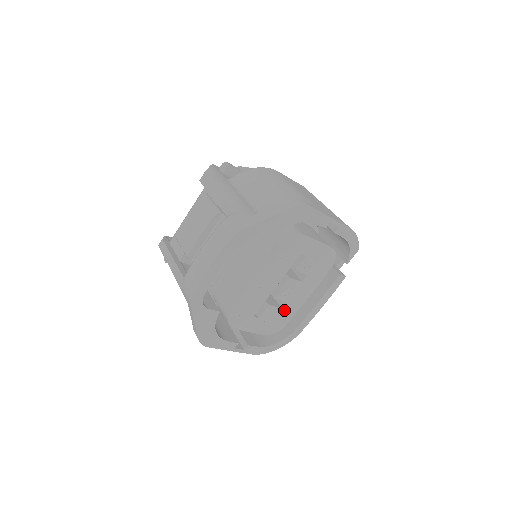
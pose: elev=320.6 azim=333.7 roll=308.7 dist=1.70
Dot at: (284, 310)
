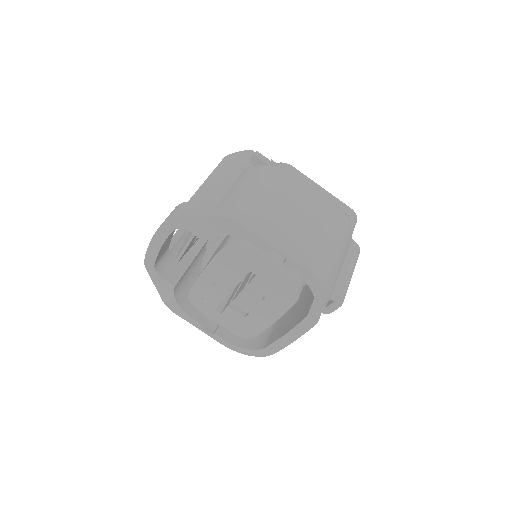
Dot at: (248, 320)
